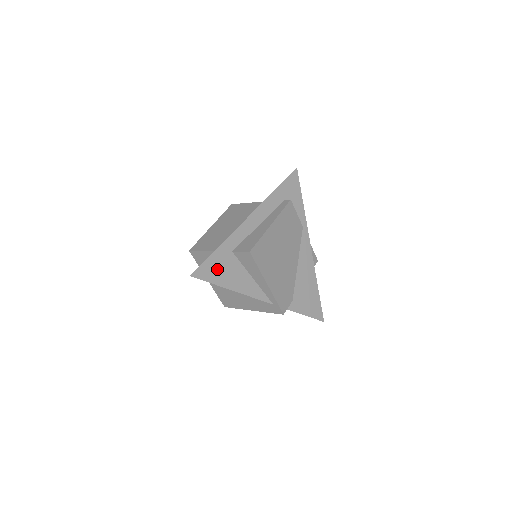
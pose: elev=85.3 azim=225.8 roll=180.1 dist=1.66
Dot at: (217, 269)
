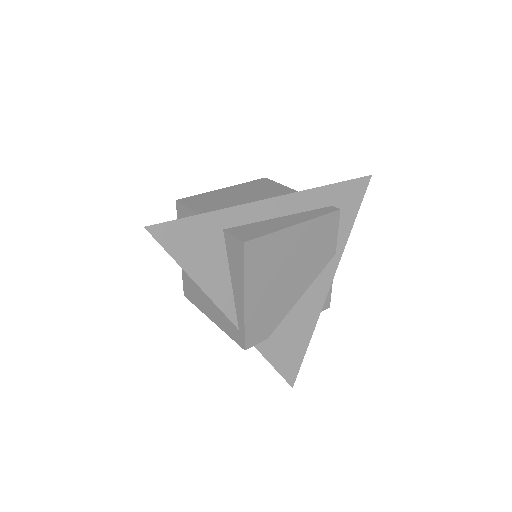
Dot at: (188, 240)
